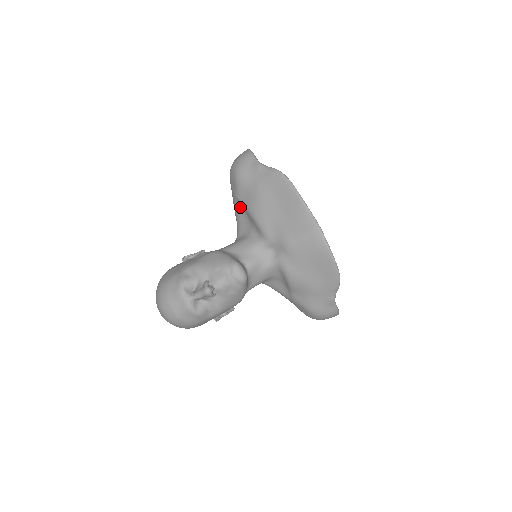
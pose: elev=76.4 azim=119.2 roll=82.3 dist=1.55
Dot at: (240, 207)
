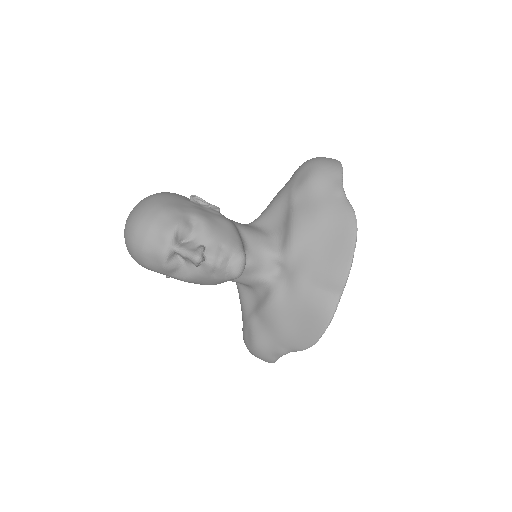
Dot at: (286, 203)
